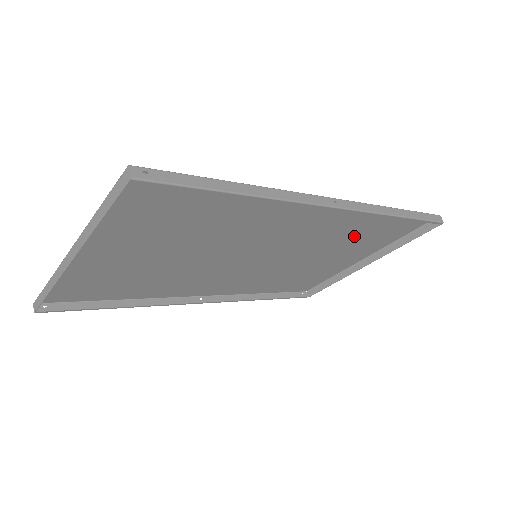
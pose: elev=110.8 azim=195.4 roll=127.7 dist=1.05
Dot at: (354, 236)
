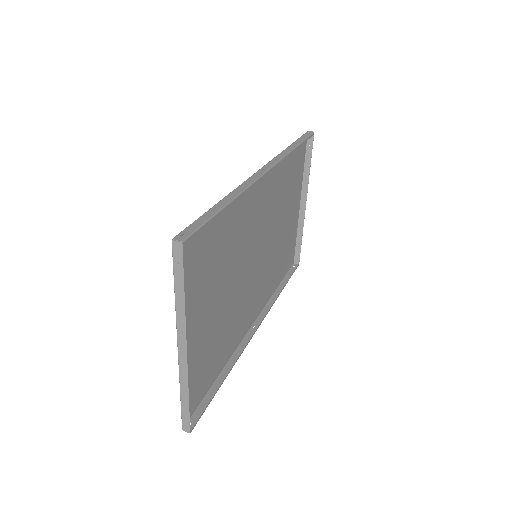
Dot at: (285, 189)
